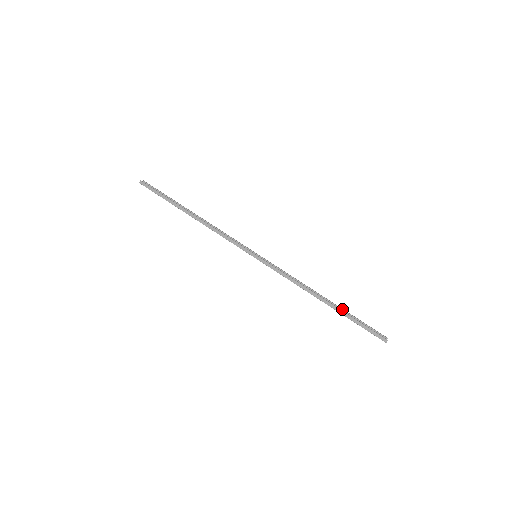
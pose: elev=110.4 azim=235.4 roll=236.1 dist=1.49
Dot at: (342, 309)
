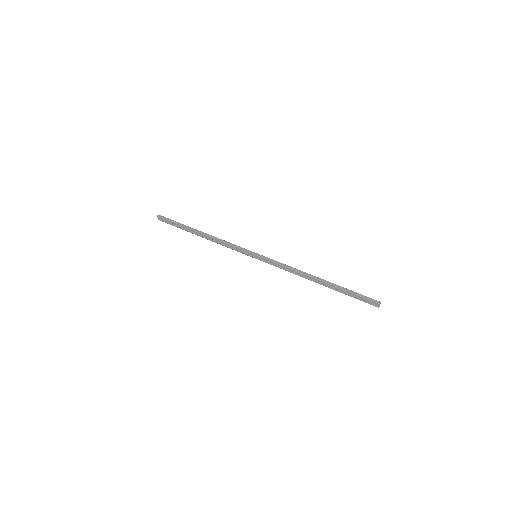
Dot at: (335, 287)
